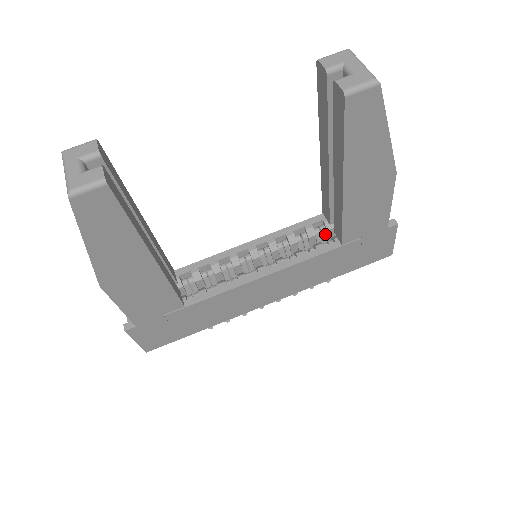
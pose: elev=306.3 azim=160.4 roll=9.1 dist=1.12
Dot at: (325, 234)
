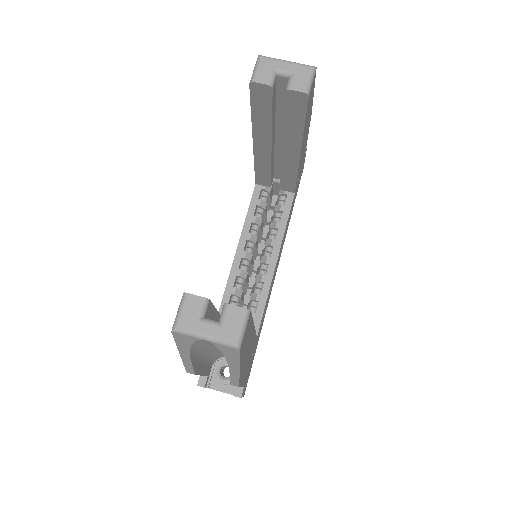
Dot at: (269, 196)
